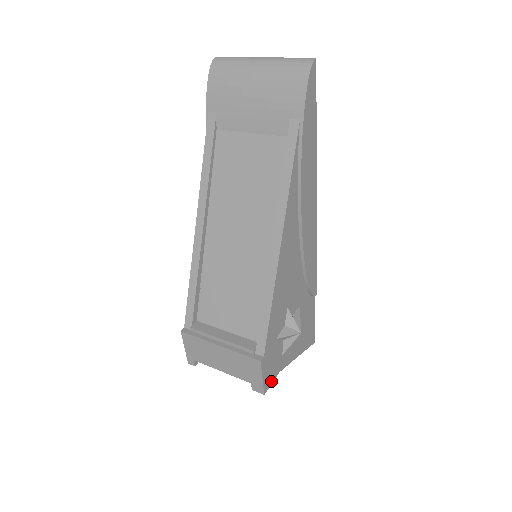
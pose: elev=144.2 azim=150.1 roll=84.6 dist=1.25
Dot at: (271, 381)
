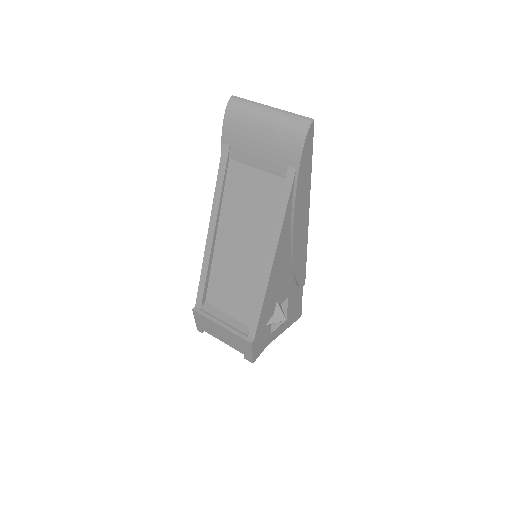
Dot at: (260, 353)
